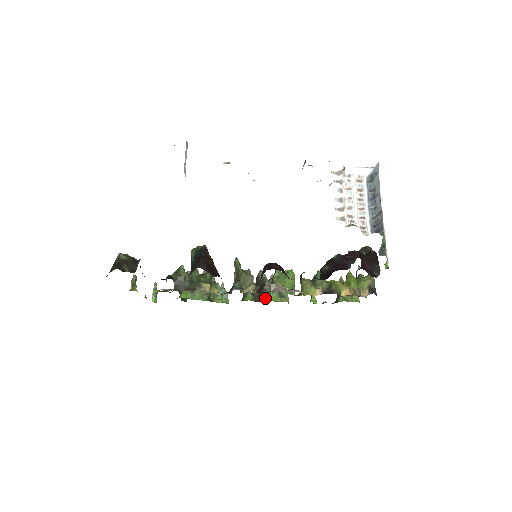
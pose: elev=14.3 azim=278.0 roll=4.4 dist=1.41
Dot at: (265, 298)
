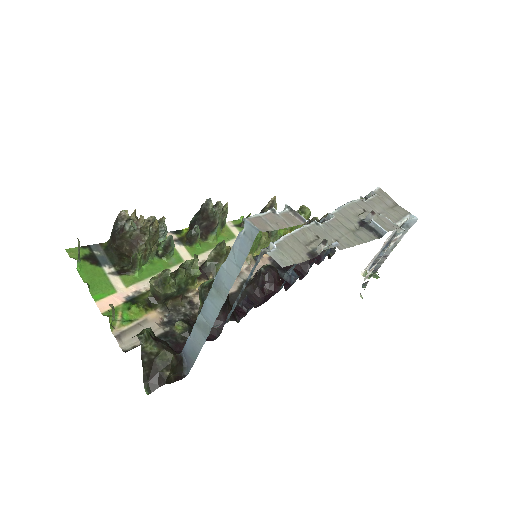
Dot at: (213, 239)
